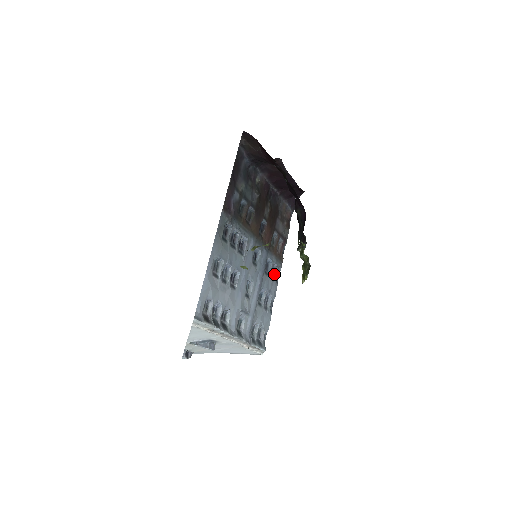
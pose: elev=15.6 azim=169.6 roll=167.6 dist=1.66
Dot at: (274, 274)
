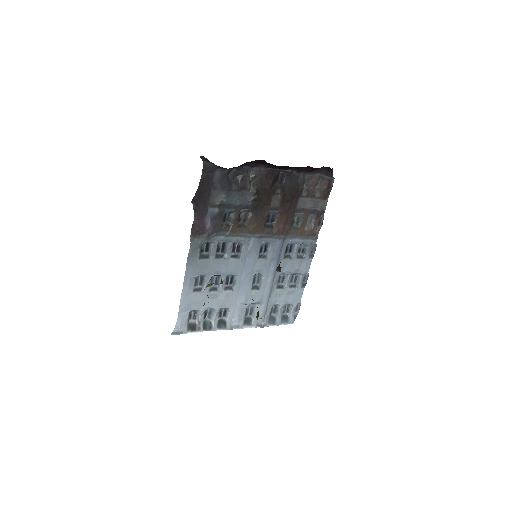
Dot at: (305, 251)
